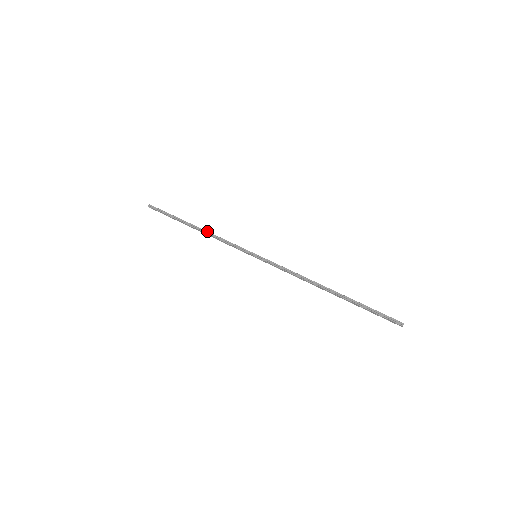
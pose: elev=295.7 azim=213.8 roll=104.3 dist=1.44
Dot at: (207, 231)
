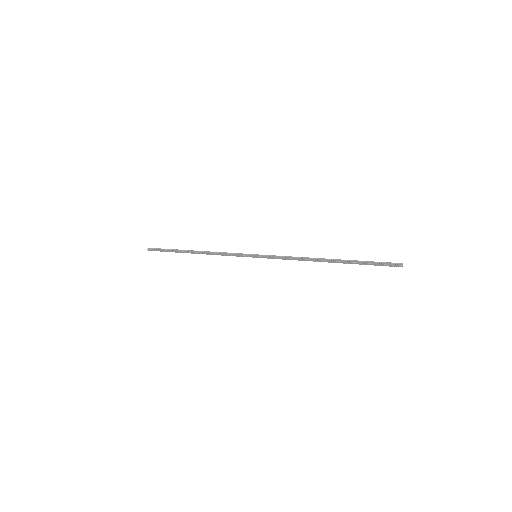
Dot at: (206, 251)
